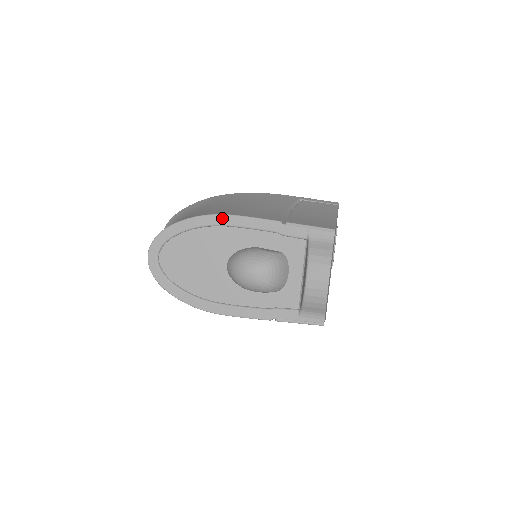
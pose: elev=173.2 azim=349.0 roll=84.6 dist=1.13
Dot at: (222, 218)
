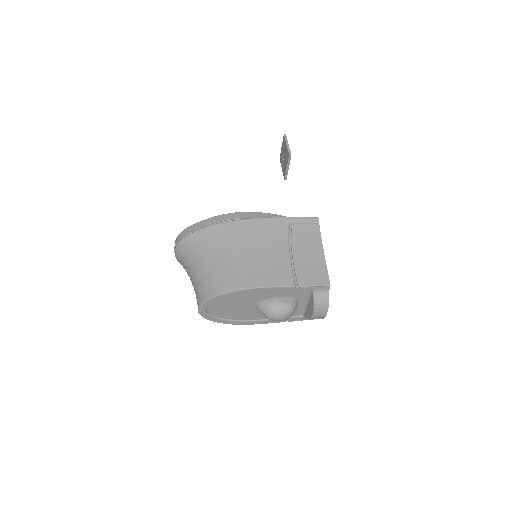
Dot at: (253, 290)
